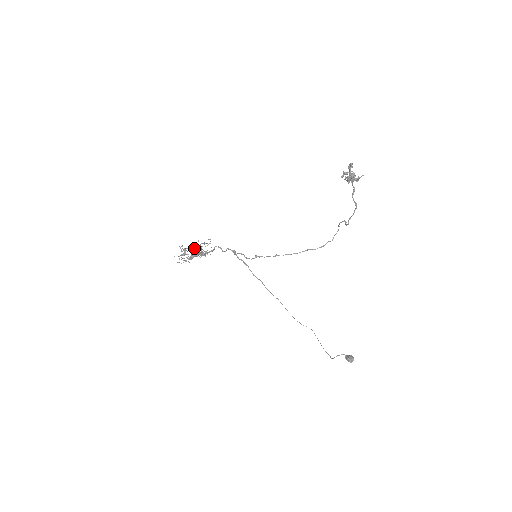
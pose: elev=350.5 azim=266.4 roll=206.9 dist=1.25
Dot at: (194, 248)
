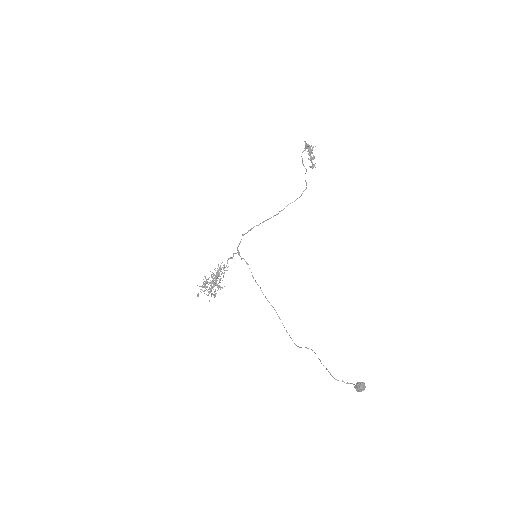
Dot at: occluded
